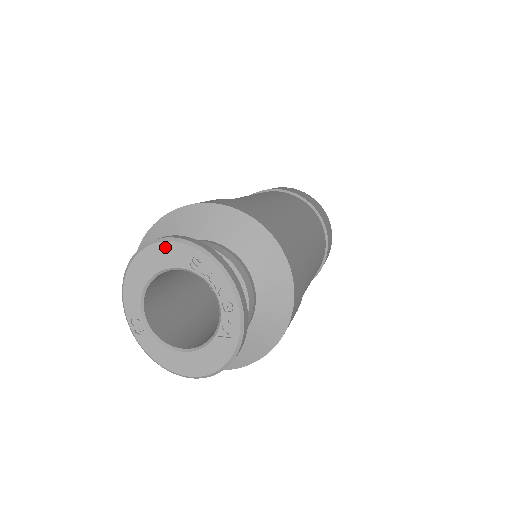
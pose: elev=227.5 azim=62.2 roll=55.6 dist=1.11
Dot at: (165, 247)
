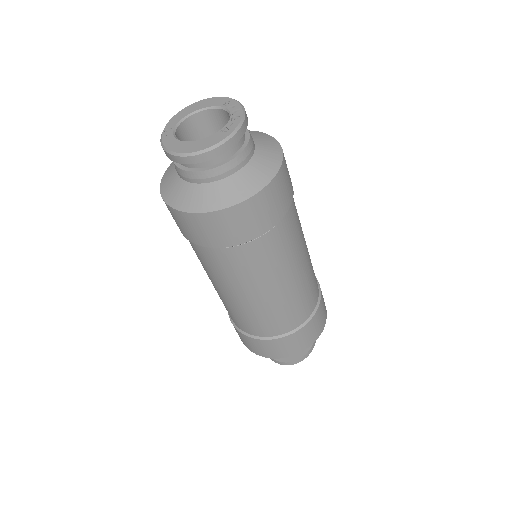
Dot at: (213, 99)
